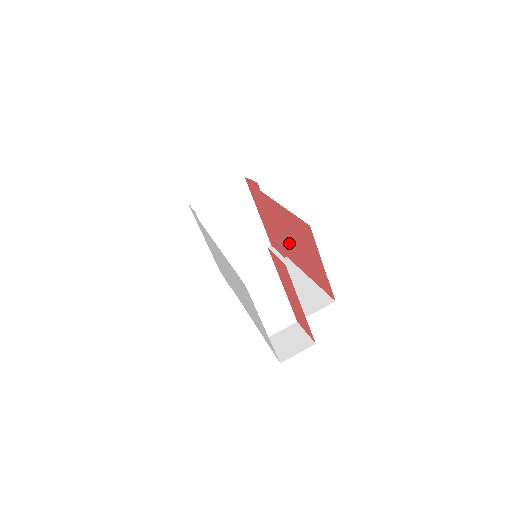
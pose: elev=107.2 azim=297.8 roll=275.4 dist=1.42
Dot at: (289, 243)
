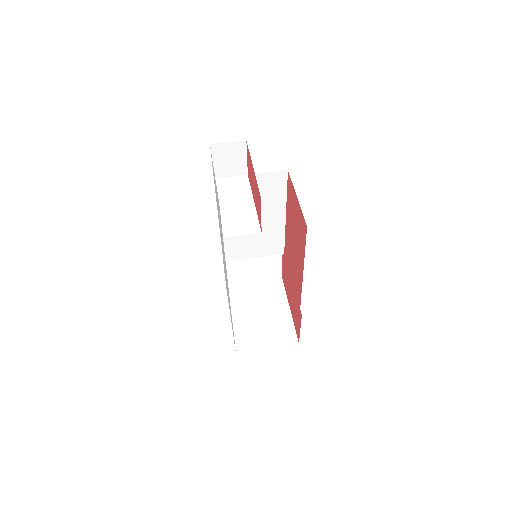
Dot at: (295, 266)
